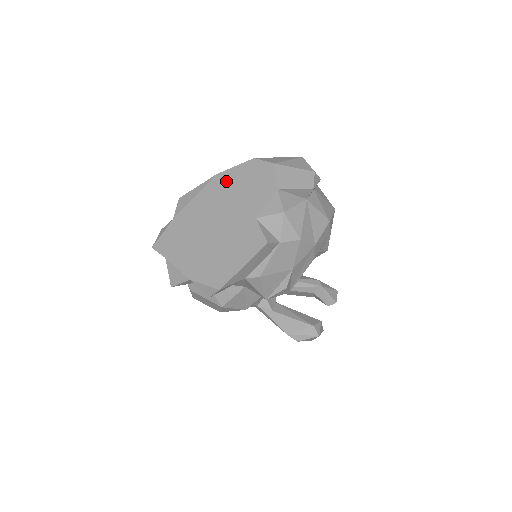
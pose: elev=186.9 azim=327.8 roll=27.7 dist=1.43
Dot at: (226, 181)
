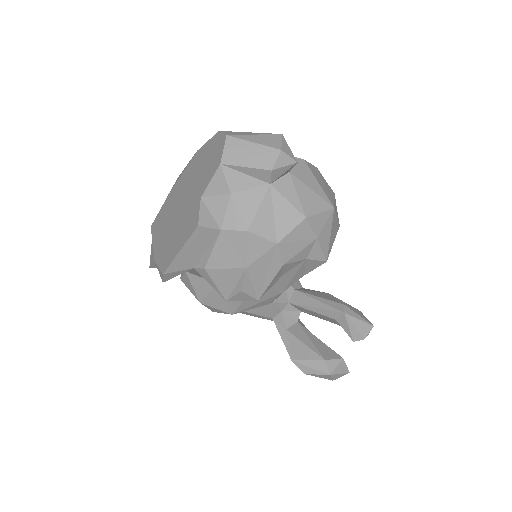
Dot at: (199, 158)
